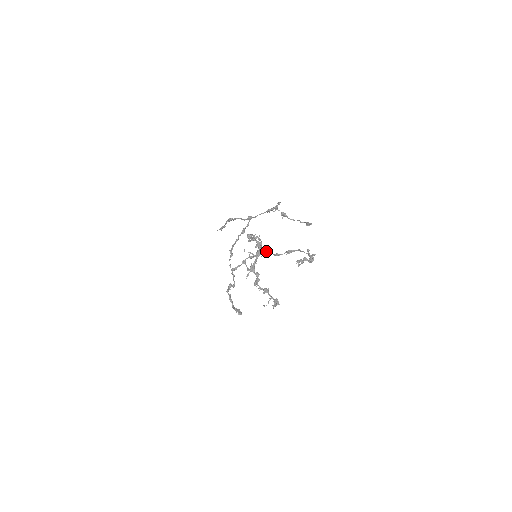
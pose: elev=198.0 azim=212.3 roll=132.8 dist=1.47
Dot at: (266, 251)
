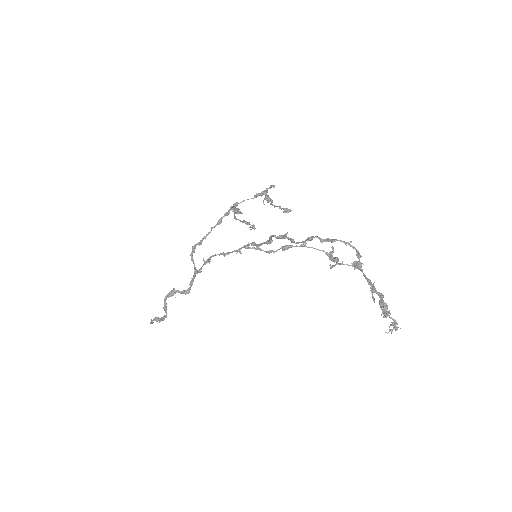
Dot at: (253, 247)
